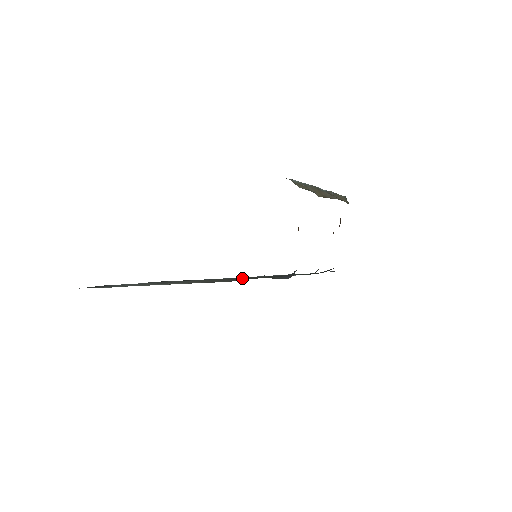
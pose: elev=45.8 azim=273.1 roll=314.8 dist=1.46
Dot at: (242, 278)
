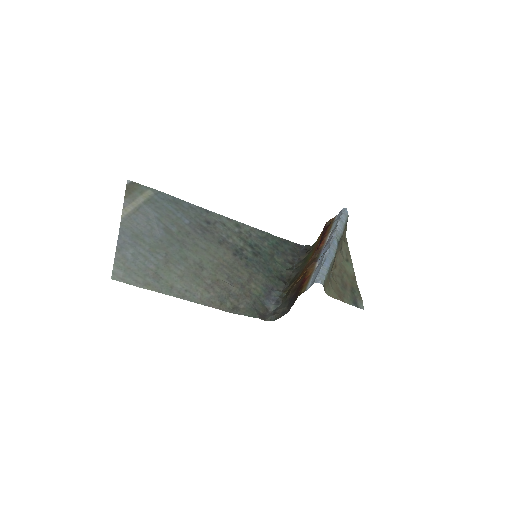
Dot at: (238, 283)
